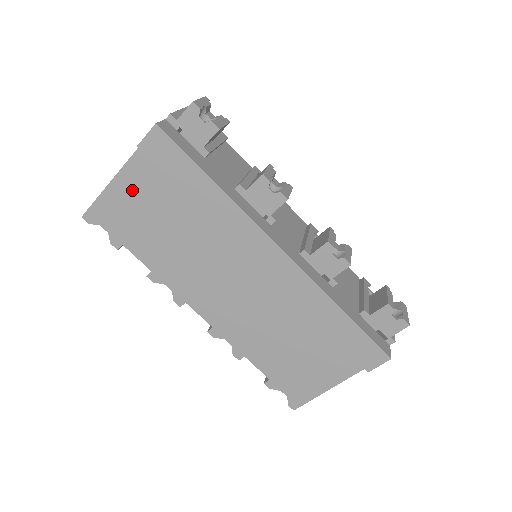
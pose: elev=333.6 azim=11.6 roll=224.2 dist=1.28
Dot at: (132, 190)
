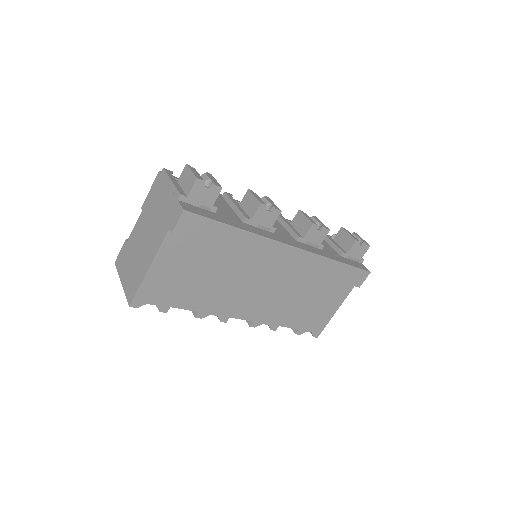
Dot at: (169, 265)
